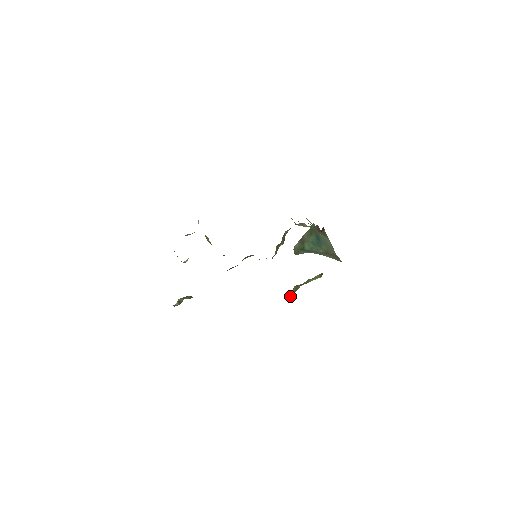
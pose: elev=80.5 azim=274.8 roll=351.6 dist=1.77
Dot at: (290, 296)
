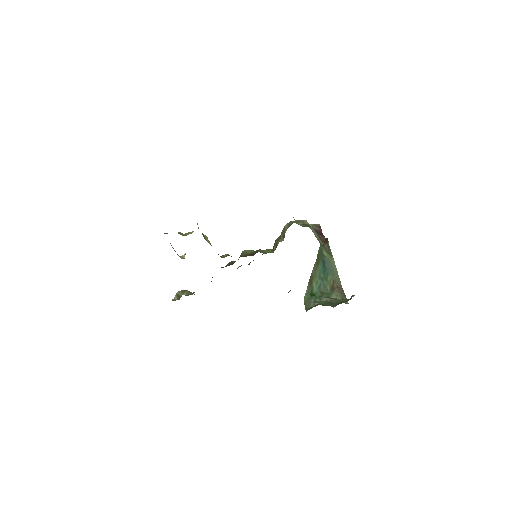
Dot at: (288, 292)
